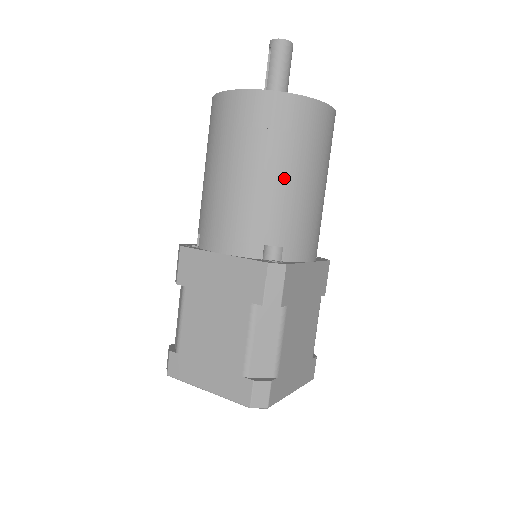
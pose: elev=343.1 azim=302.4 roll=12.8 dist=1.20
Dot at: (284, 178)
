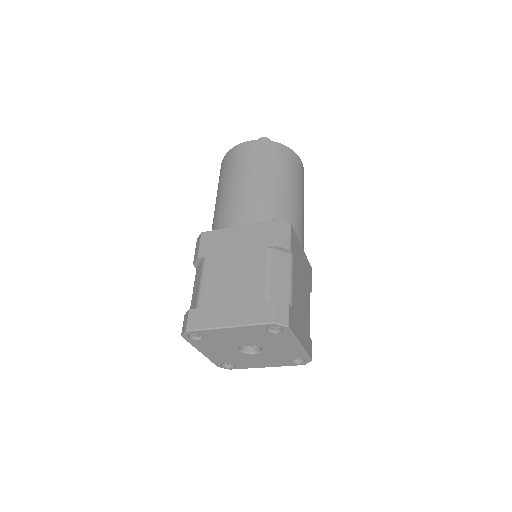
Dot at: (281, 183)
